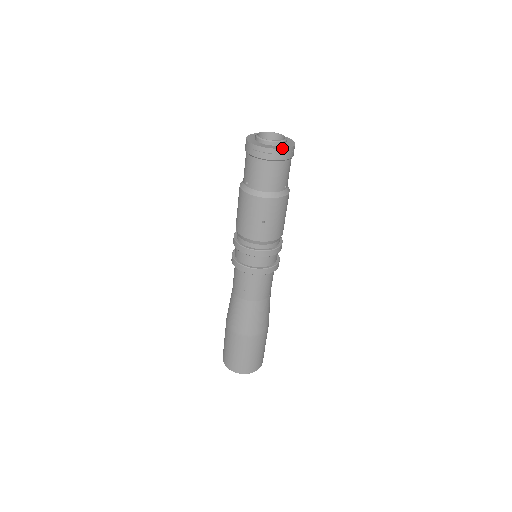
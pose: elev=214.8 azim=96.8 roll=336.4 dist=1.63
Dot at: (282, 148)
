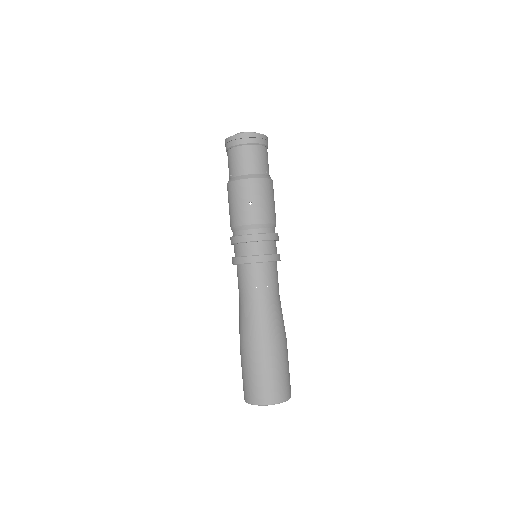
Dot at: (253, 133)
